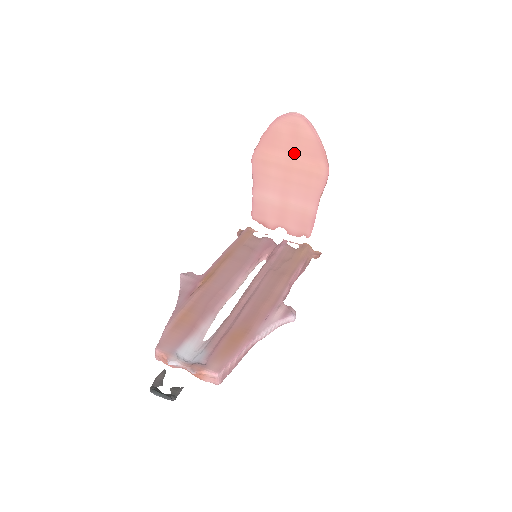
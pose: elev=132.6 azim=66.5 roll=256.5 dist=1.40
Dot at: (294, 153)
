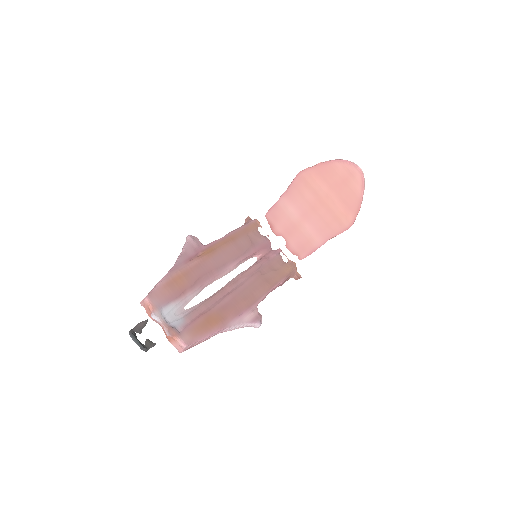
Dot at: (335, 194)
